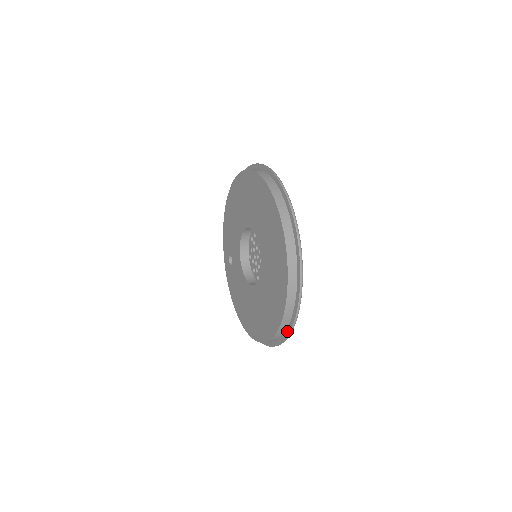
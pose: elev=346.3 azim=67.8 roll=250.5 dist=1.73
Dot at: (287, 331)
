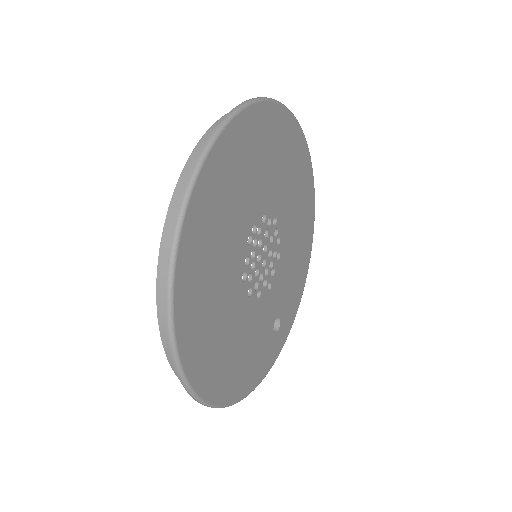
Dot at: (170, 271)
